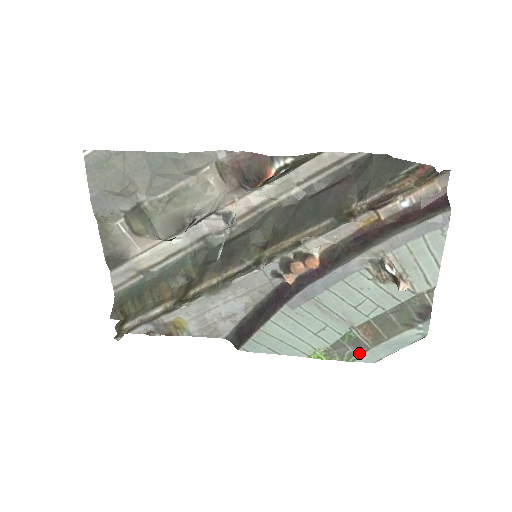
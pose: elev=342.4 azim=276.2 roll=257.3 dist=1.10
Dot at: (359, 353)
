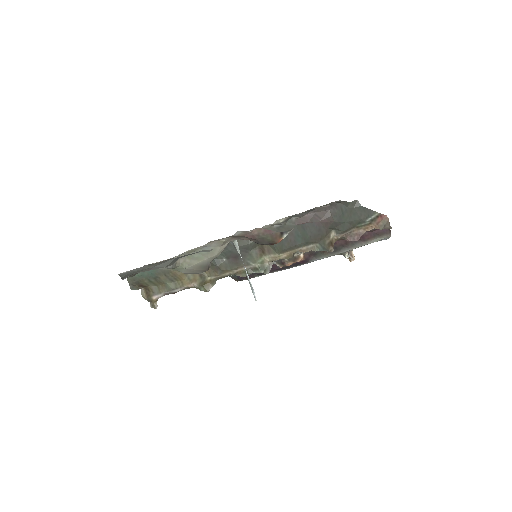
Dot at: occluded
